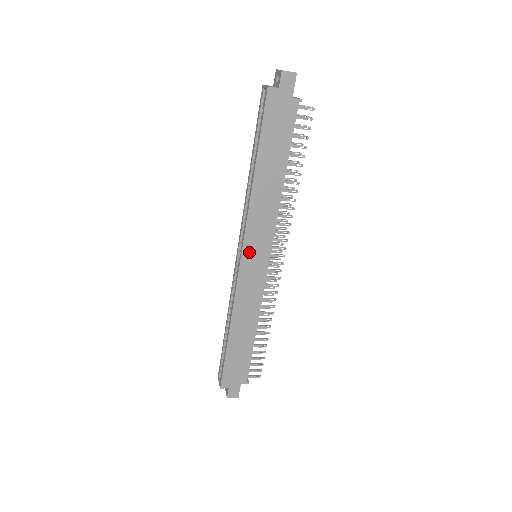
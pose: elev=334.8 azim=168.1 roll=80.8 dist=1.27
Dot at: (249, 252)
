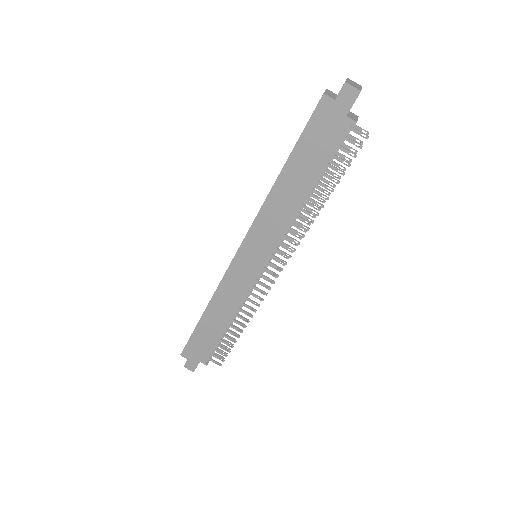
Dot at: (247, 249)
